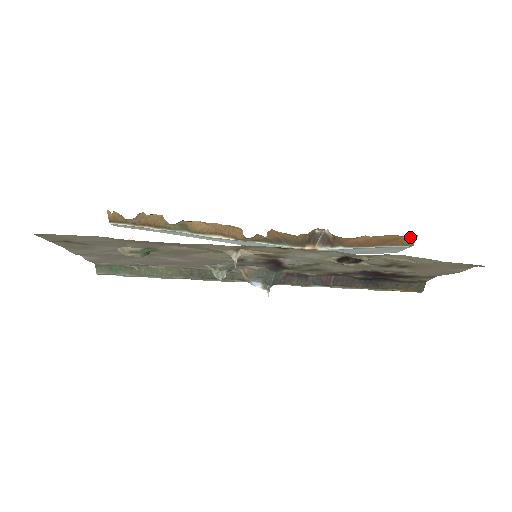
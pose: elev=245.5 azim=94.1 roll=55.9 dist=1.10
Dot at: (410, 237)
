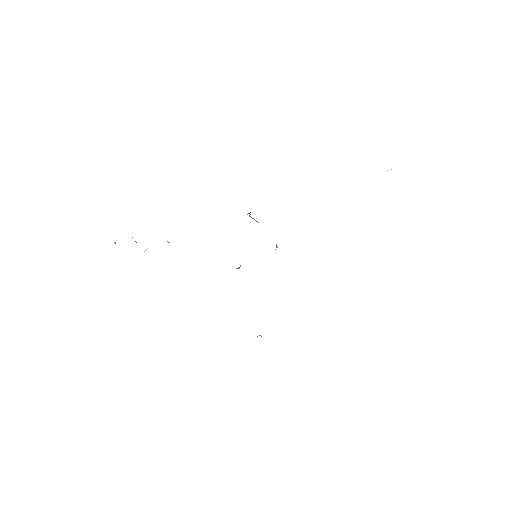
Dot at: occluded
